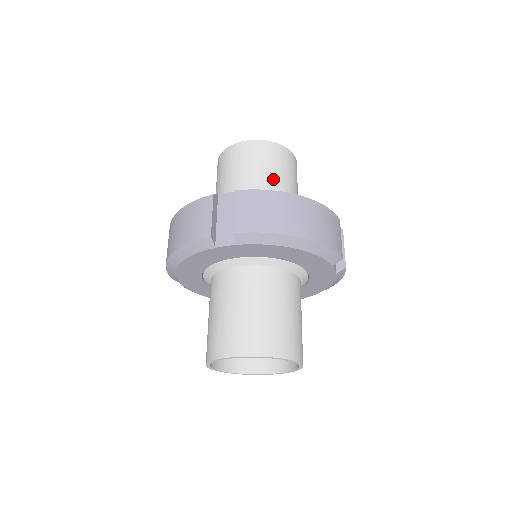
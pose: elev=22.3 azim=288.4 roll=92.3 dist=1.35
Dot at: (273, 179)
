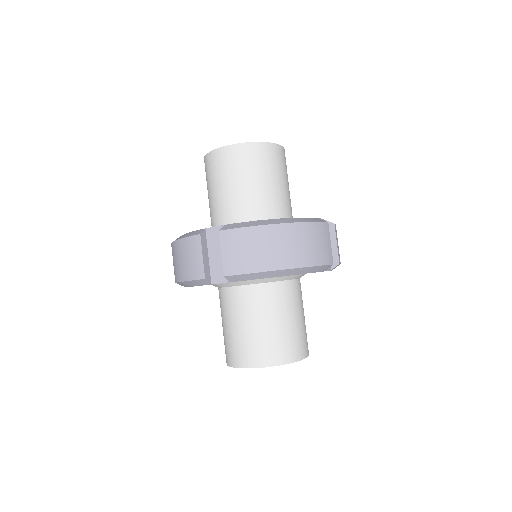
Dot at: (258, 187)
